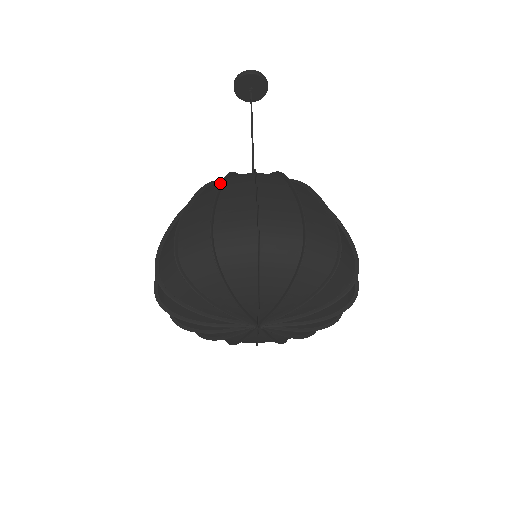
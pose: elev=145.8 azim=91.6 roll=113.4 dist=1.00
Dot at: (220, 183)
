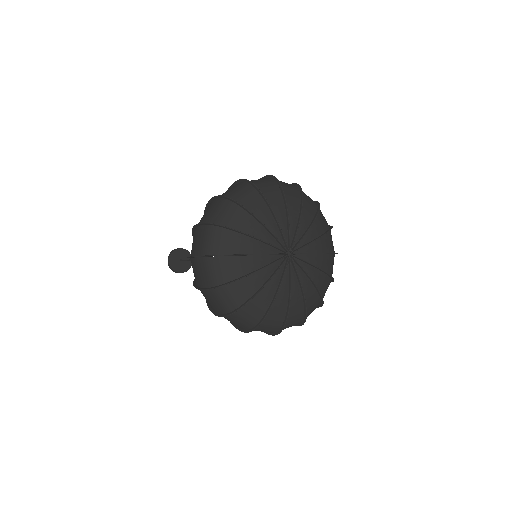
Dot at: (204, 212)
